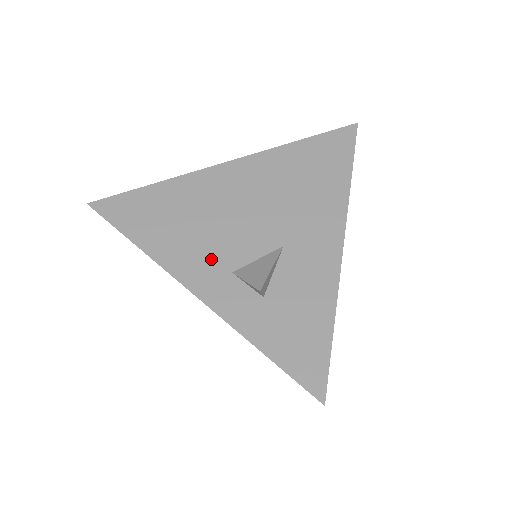
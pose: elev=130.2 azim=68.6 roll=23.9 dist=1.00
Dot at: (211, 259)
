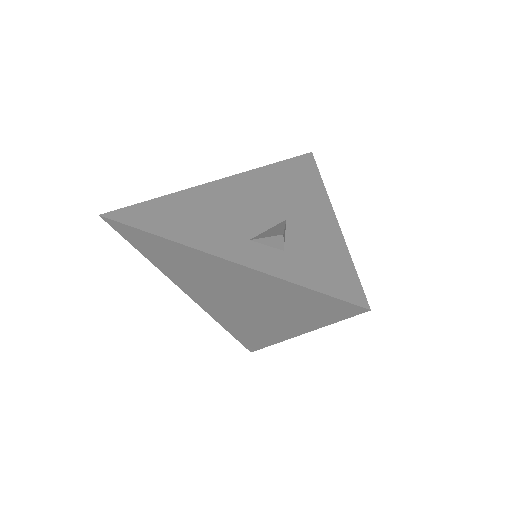
Dot at: (227, 234)
